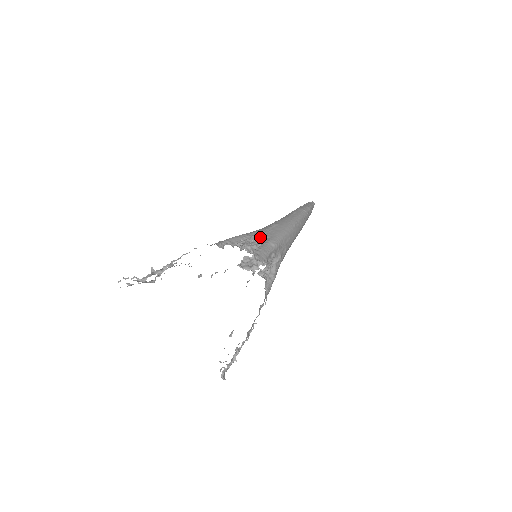
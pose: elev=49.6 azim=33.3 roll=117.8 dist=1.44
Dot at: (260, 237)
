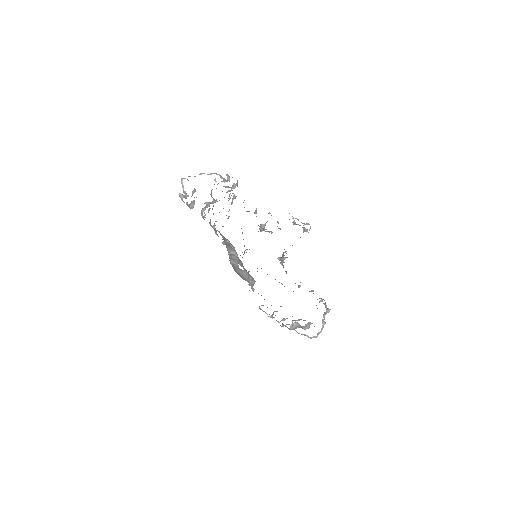
Dot at: occluded
